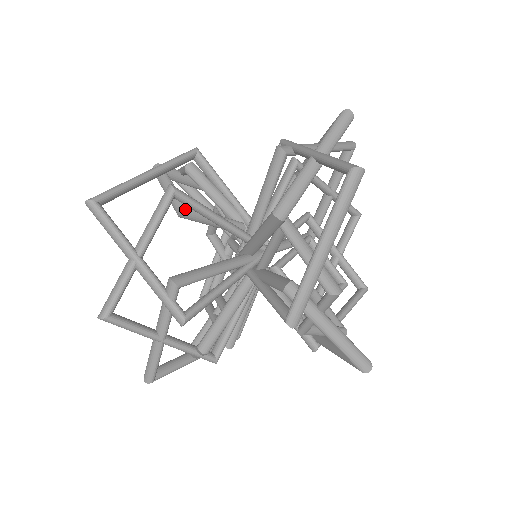
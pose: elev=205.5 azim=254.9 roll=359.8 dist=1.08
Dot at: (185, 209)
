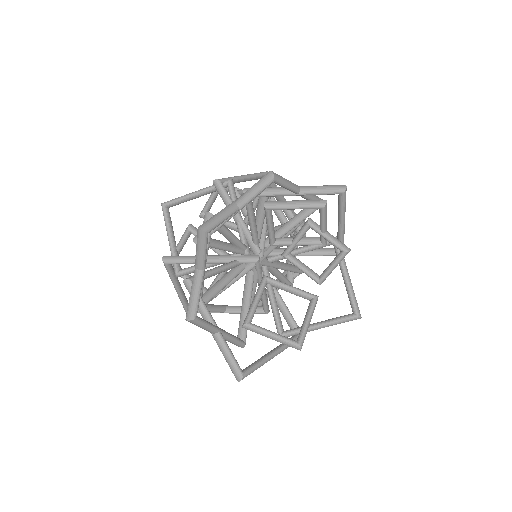
Dot at: occluded
